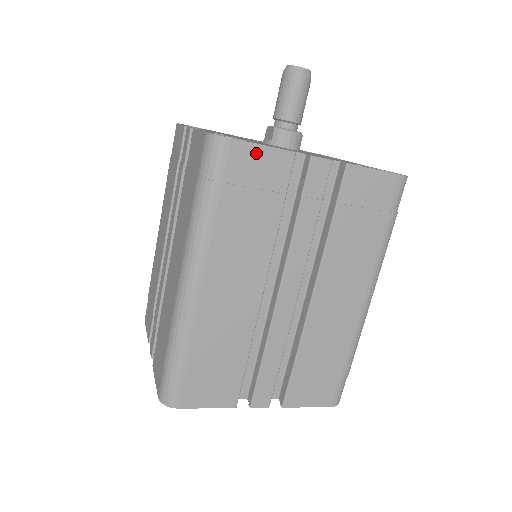
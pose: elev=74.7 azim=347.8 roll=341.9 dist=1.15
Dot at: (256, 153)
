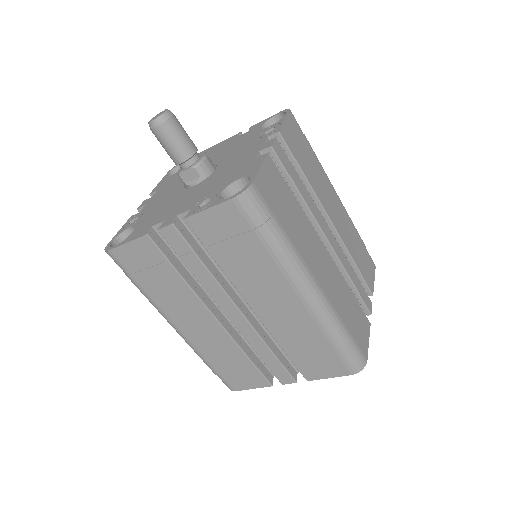
Dot at: (263, 176)
